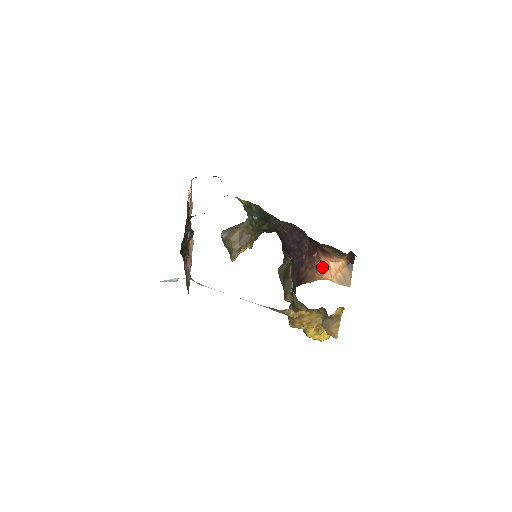
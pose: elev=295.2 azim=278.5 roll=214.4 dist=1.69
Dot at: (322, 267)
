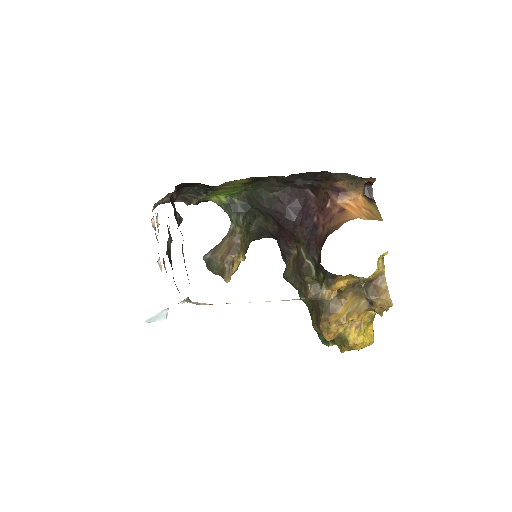
Dot at: (343, 211)
